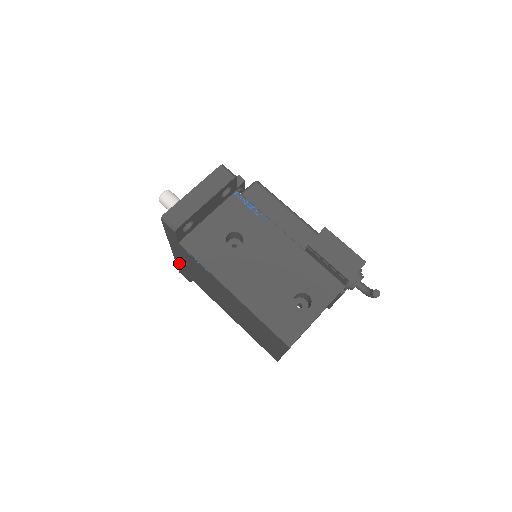
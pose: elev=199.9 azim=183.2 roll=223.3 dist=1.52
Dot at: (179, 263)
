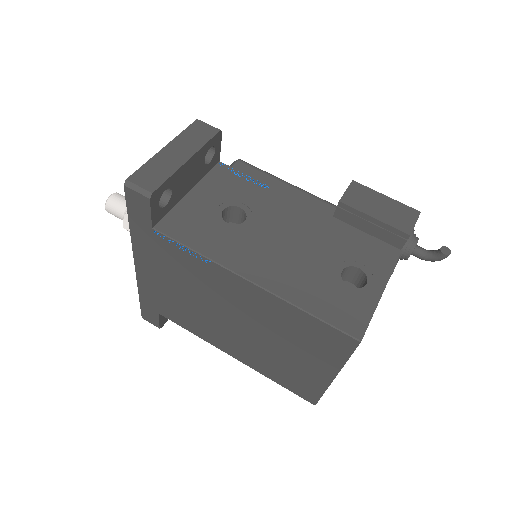
Dot at: (145, 291)
